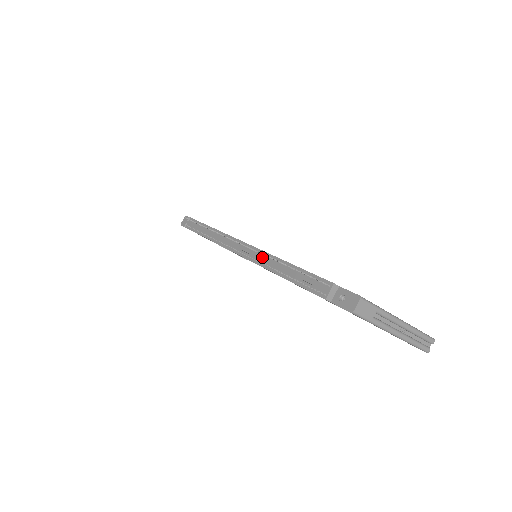
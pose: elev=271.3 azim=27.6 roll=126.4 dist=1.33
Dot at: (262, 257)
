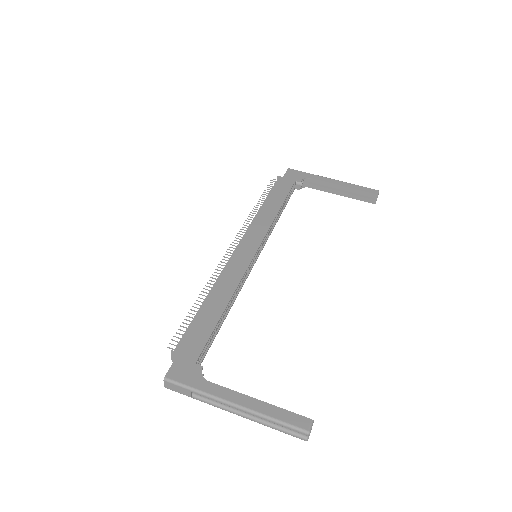
Dot at: occluded
